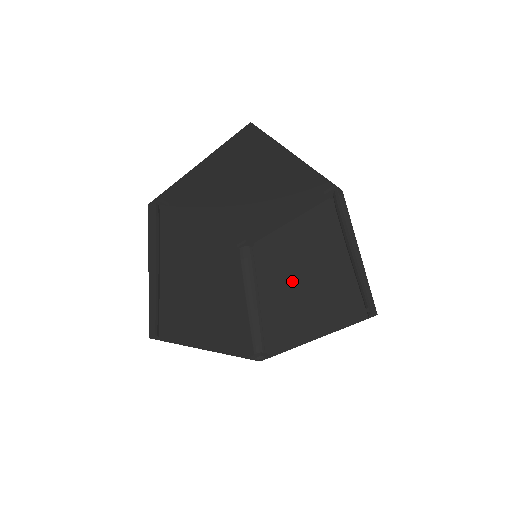
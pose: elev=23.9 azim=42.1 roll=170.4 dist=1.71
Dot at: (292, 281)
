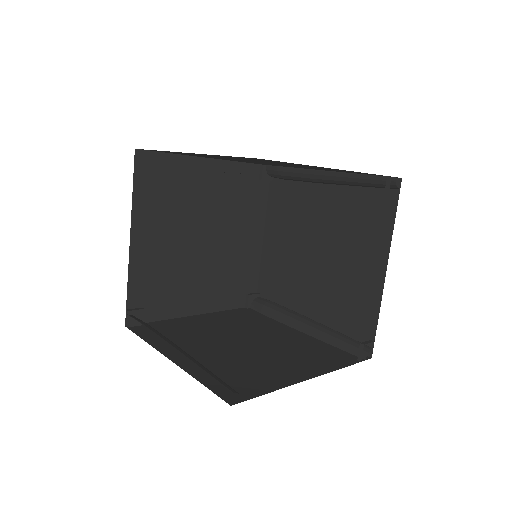
Dot at: (235, 344)
